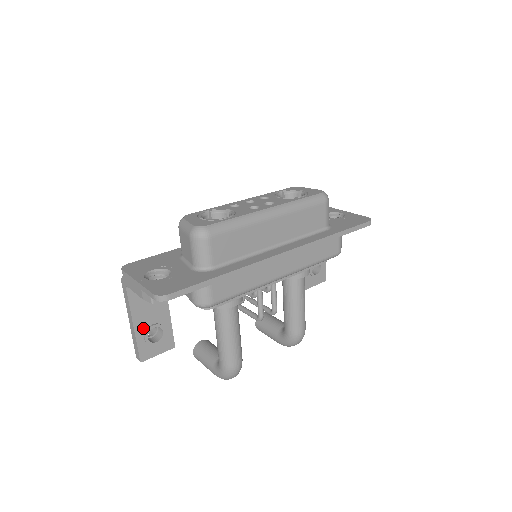
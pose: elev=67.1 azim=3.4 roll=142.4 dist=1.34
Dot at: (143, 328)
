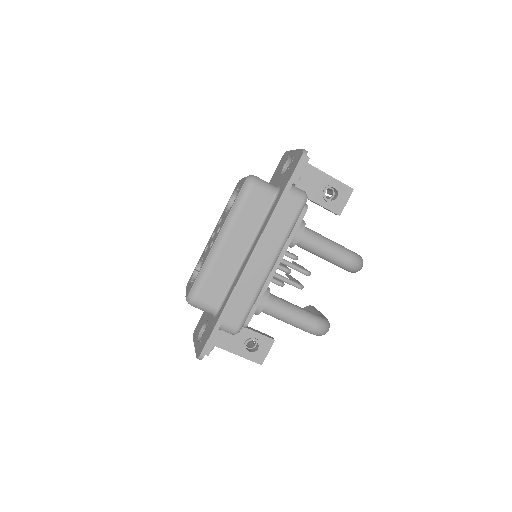
Dot at: (241, 349)
